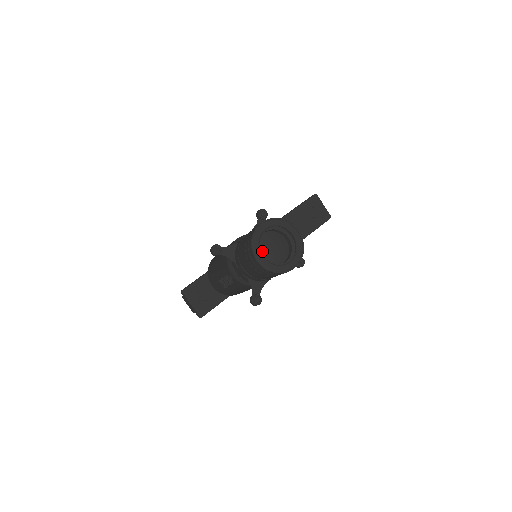
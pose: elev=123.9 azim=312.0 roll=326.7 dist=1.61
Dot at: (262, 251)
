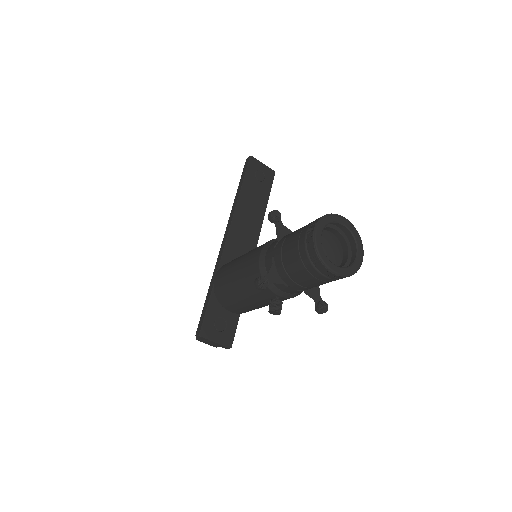
Dot at: occluded
